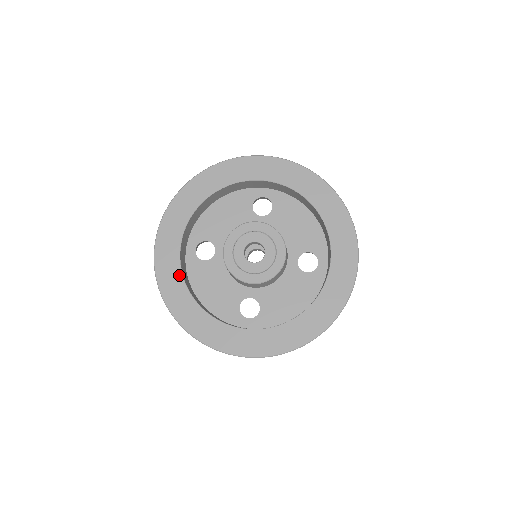
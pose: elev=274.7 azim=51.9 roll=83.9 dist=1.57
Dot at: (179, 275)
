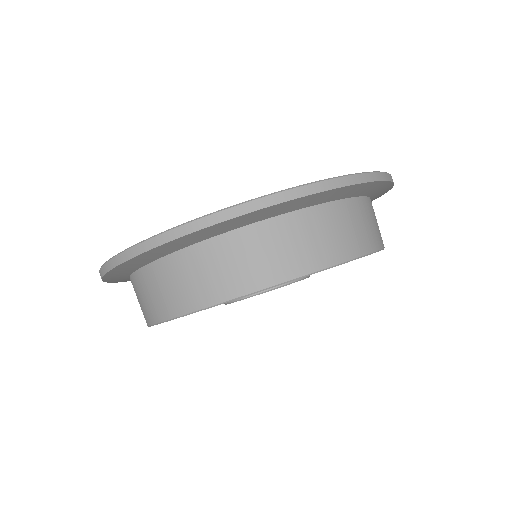
Dot at: occluded
